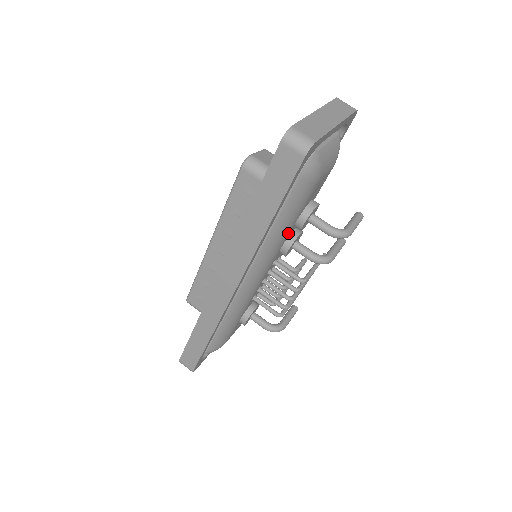
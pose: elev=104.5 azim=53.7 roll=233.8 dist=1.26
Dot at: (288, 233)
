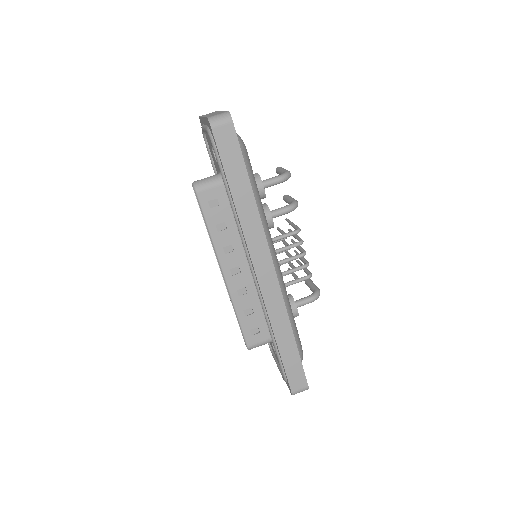
Dot at: occluded
